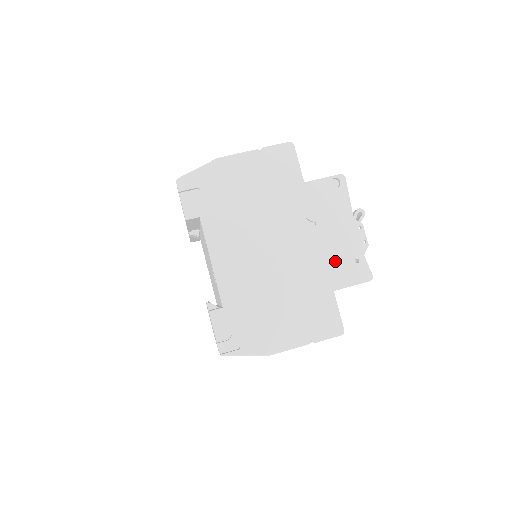
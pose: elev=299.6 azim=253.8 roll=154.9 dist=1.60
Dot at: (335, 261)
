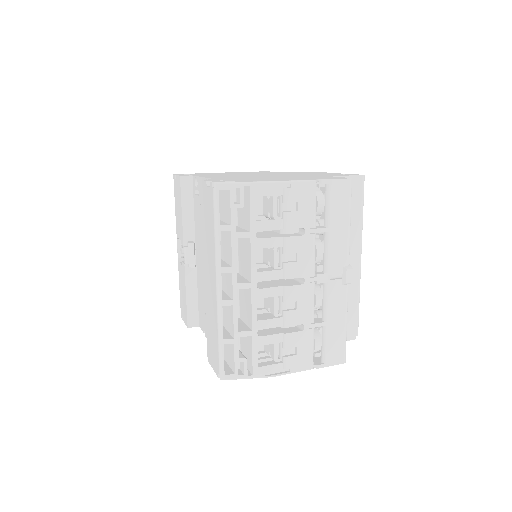
Dot at: occluded
